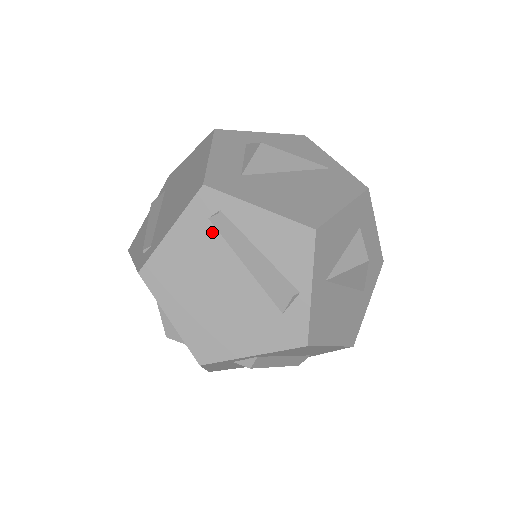
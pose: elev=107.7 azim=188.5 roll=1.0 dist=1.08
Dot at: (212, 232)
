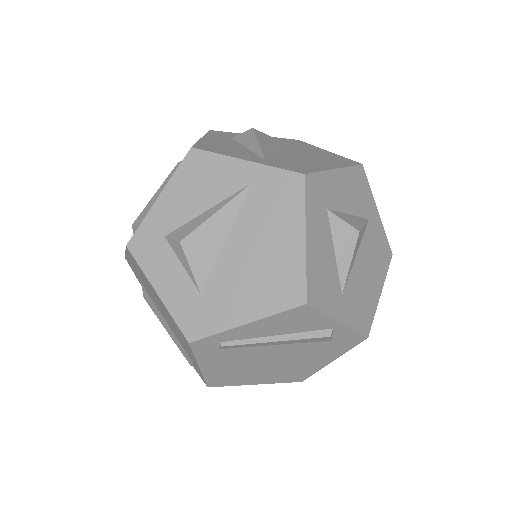
Dot at: (230, 351)
